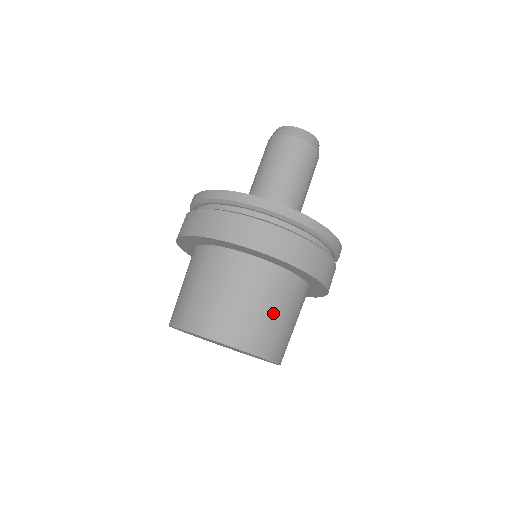
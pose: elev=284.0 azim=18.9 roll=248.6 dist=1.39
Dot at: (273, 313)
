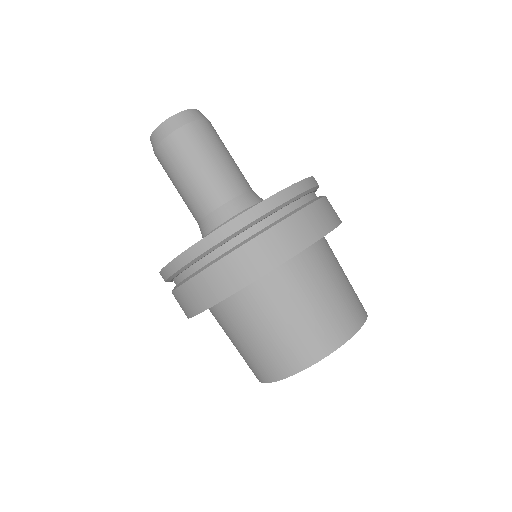
Dot at: (336, 287)
